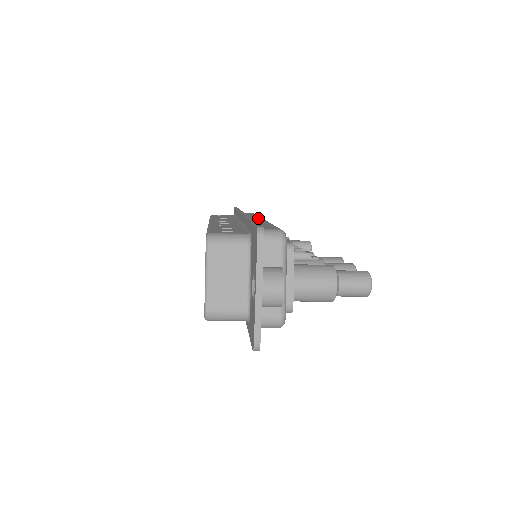
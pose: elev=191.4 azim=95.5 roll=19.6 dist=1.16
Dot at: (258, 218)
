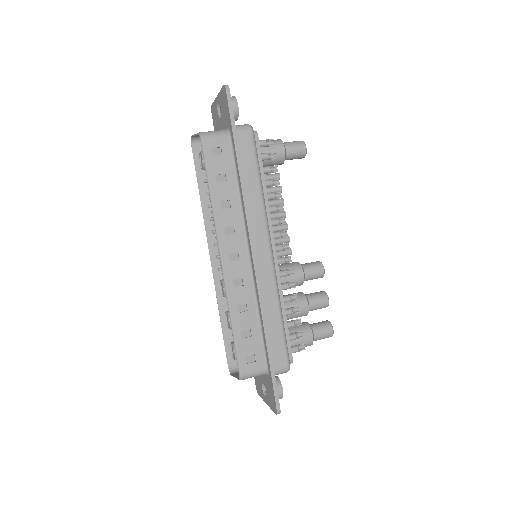
Dot at: (266, 251)
